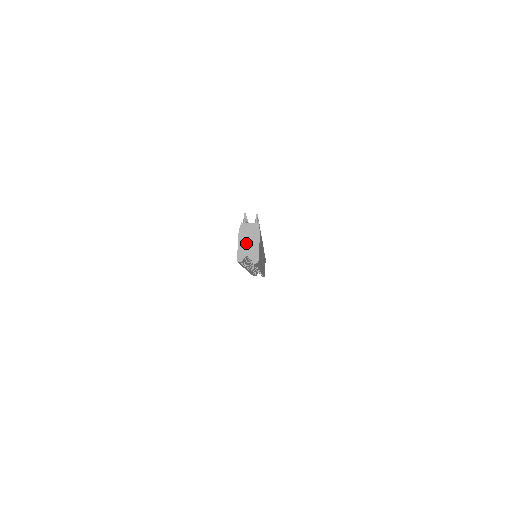
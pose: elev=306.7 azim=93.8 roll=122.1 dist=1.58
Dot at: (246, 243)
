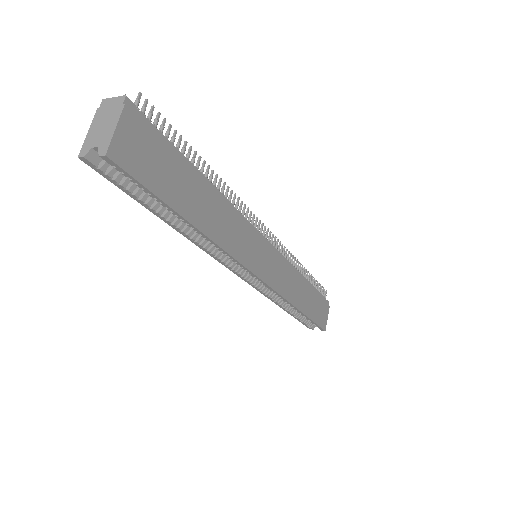
Dot at: (99, 127)
